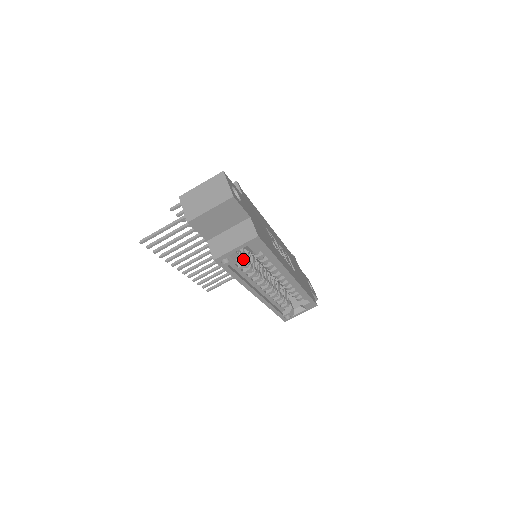
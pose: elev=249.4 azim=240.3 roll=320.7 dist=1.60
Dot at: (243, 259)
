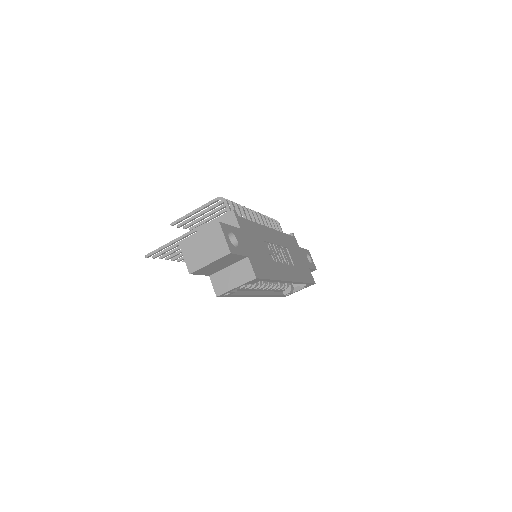
Dot at: occluded
